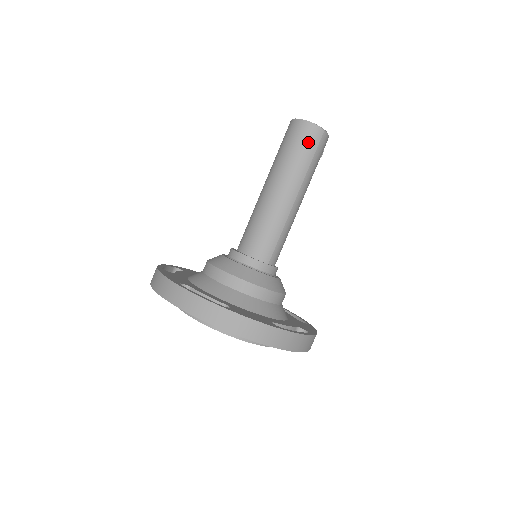
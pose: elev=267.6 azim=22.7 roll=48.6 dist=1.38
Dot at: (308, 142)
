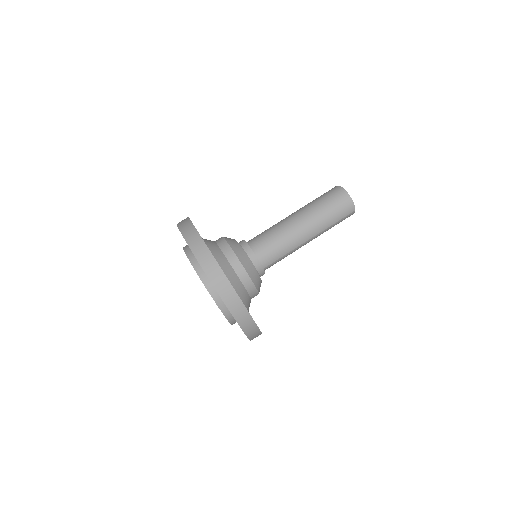
Dot at: (342, 210)
